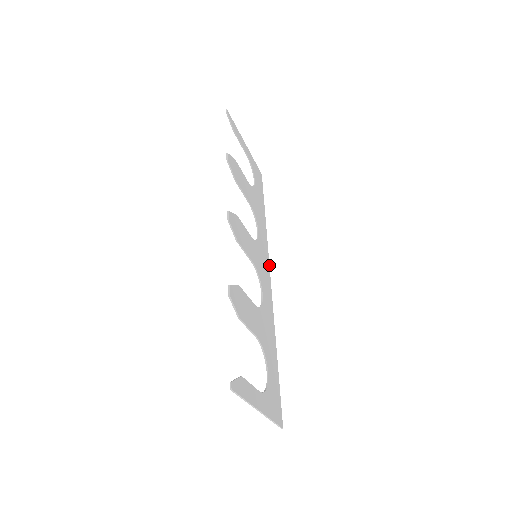
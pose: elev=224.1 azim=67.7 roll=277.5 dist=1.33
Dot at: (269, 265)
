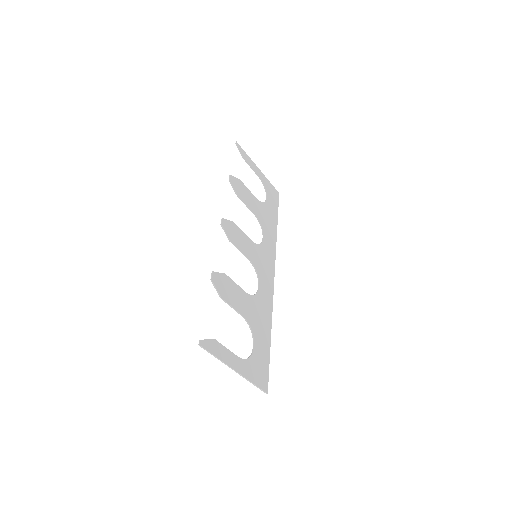
Dot at: occluded
